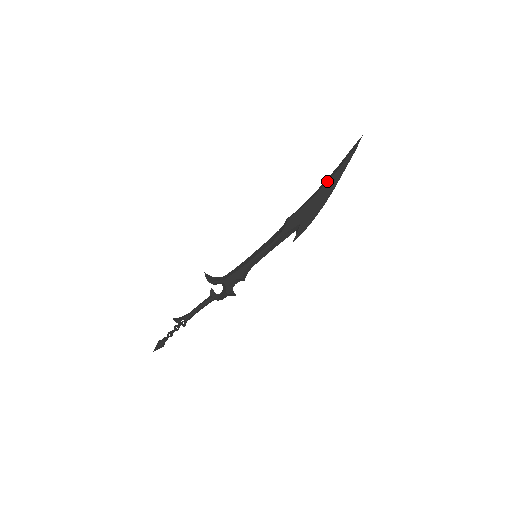
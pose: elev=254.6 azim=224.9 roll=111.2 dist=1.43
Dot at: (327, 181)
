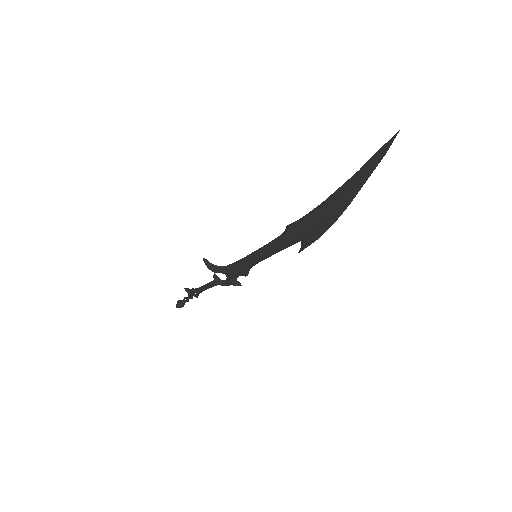
Dot at: (339, 193)
